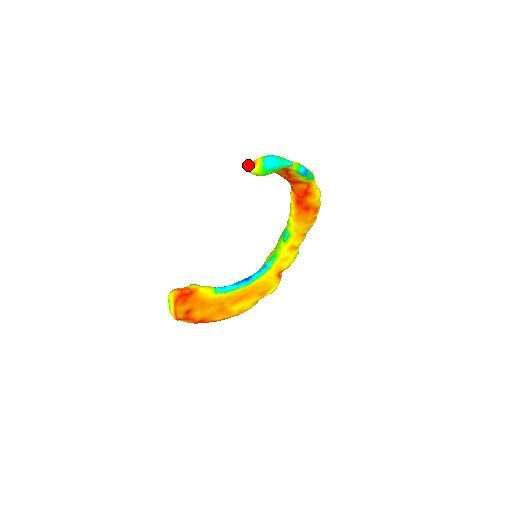
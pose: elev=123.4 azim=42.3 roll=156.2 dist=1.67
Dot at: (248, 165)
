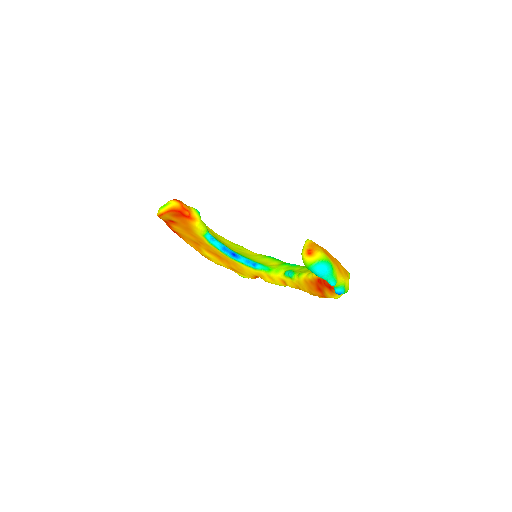
Dot at: (311, 242)
